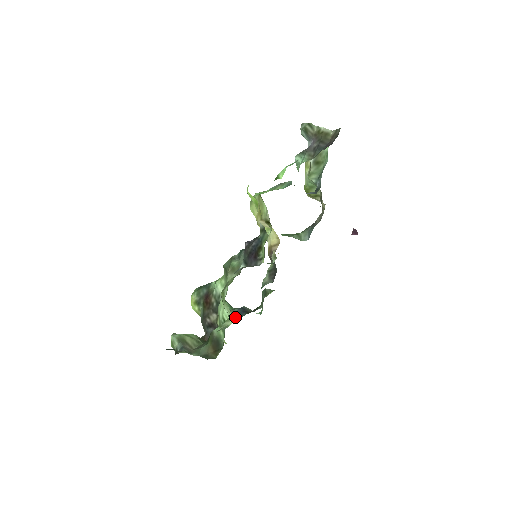
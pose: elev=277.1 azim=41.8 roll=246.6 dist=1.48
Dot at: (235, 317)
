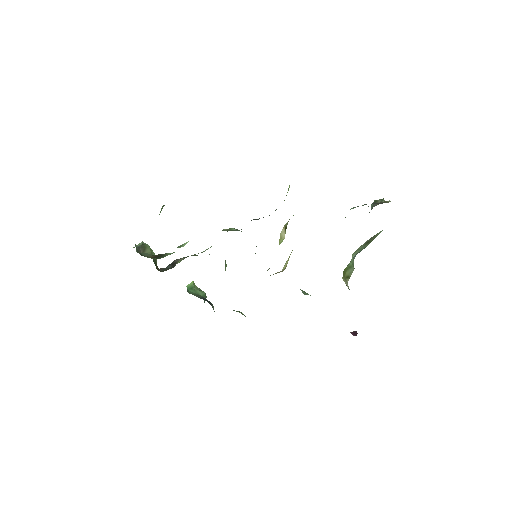
Dot at: (197, 295)
